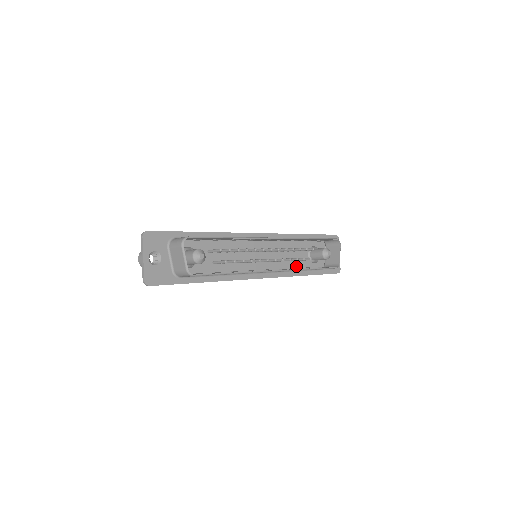
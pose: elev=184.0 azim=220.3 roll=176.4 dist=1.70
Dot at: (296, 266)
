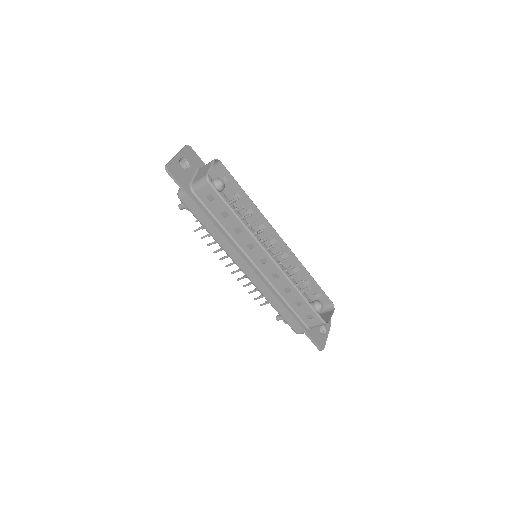
Dot at: occluded
